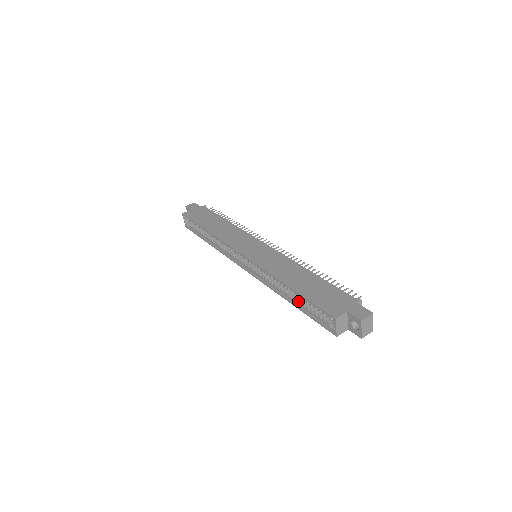
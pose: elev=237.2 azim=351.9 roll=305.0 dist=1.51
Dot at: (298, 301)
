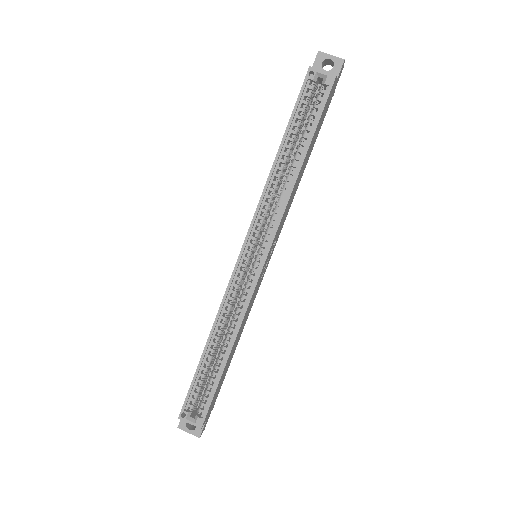
Dot at: (302, 151)
